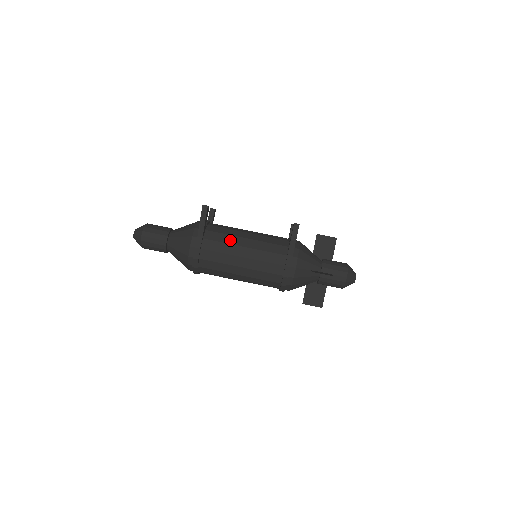
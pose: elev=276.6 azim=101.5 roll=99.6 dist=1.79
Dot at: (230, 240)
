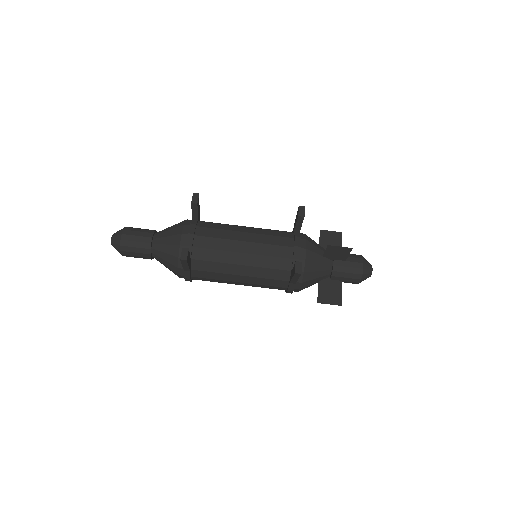
Dot at: (222, 269)
